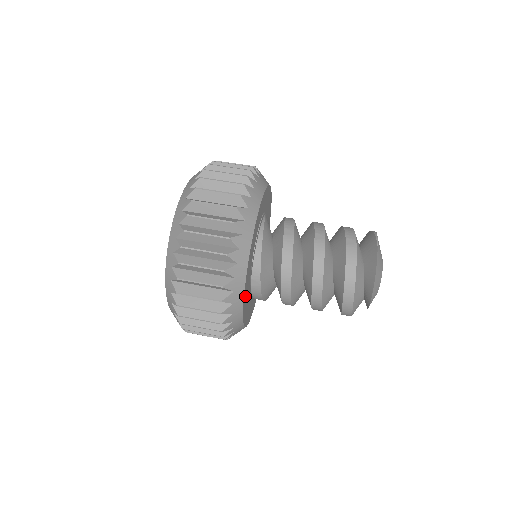
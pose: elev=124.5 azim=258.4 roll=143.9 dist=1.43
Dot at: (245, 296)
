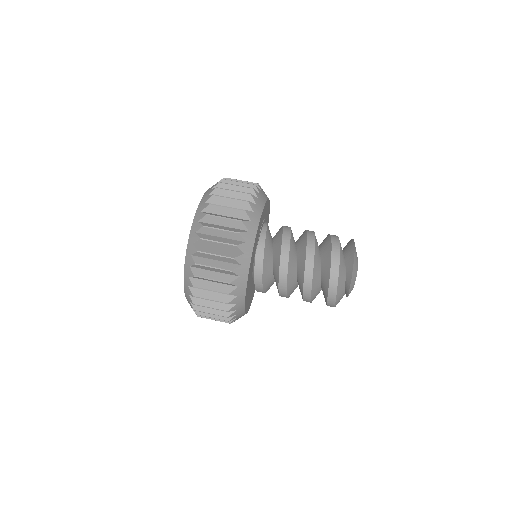
Dot at: (254, 249)
